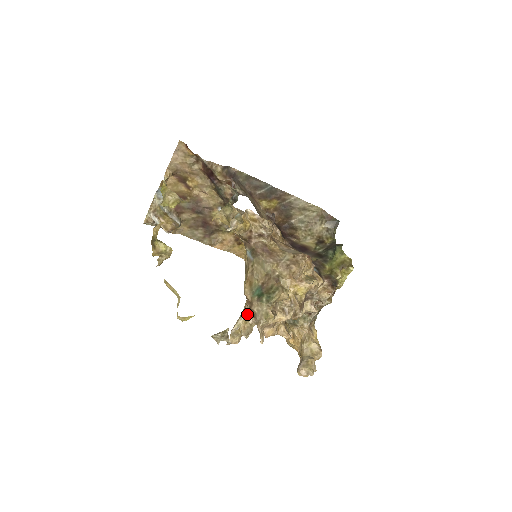
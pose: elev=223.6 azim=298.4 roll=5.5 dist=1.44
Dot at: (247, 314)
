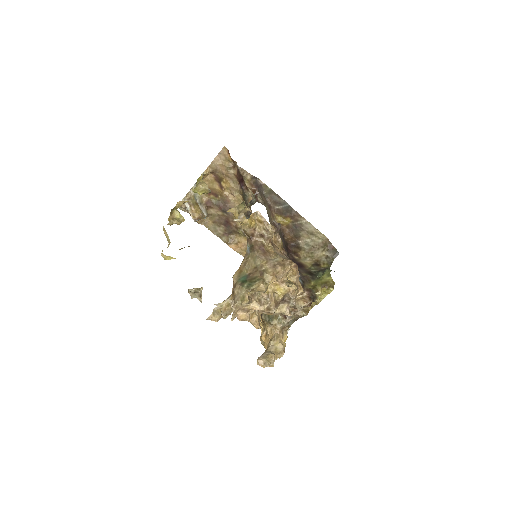
Dot at: occluded
